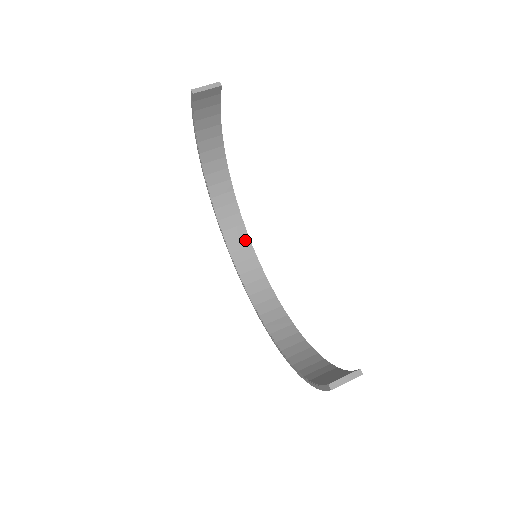
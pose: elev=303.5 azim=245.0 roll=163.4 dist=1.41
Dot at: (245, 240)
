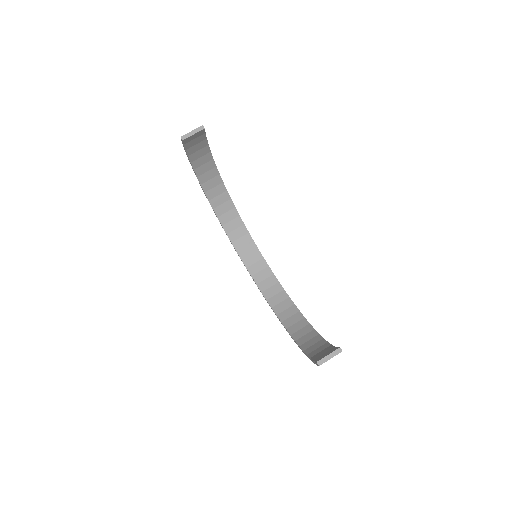
Dot at: (247, 238)
